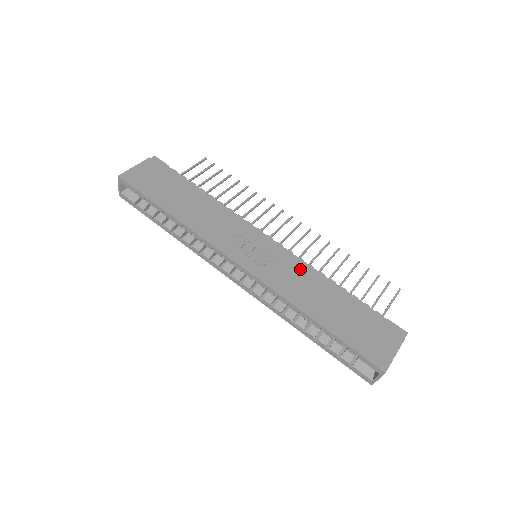
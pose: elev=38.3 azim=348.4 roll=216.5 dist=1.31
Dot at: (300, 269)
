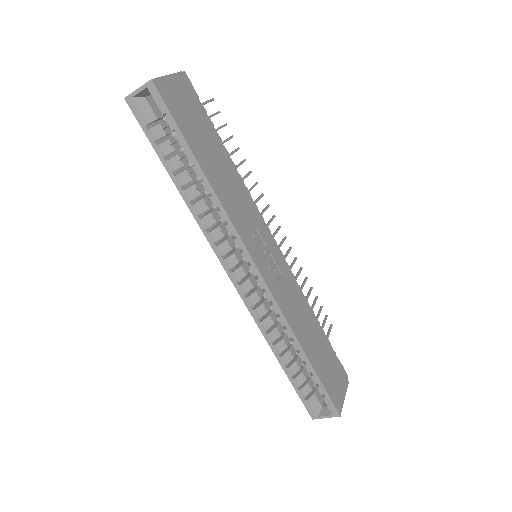
Dot at: (296, 290)
